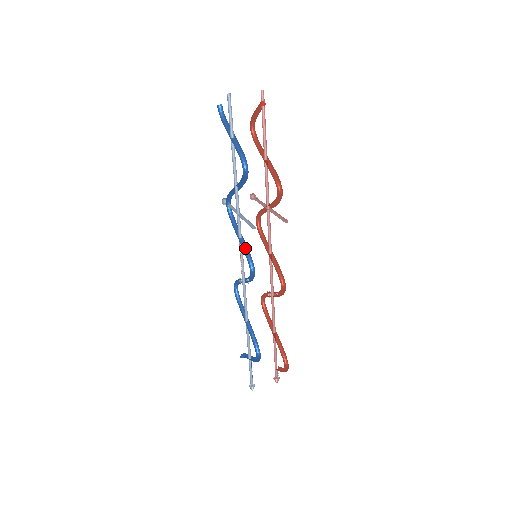
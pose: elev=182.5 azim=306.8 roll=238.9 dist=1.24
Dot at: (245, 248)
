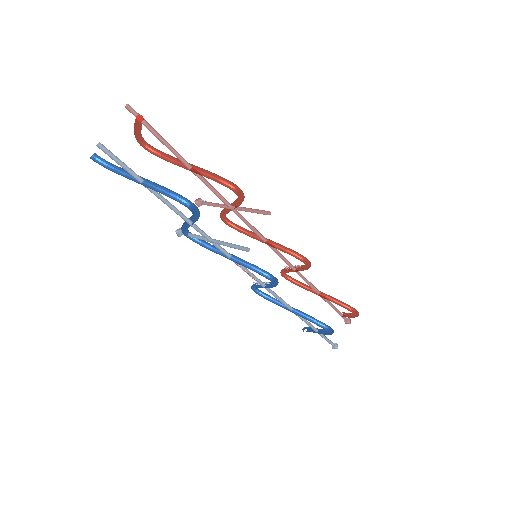
Dot at: (245, 263)
